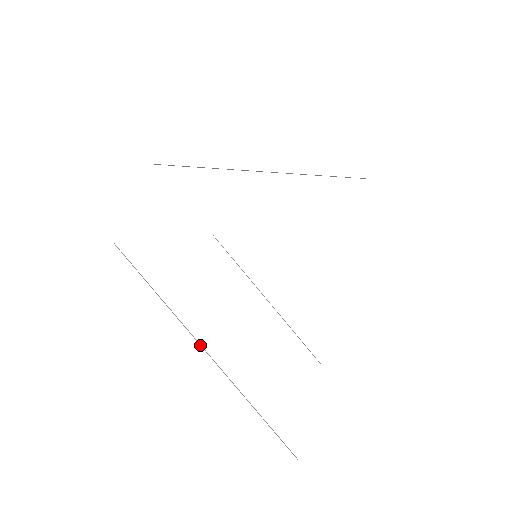
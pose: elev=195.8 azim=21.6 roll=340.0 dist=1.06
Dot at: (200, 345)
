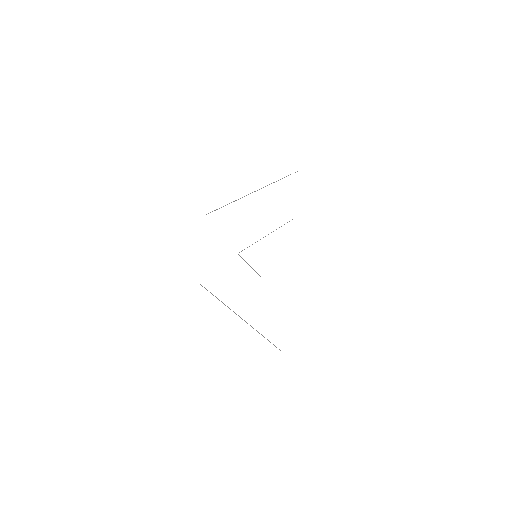
Dot at: (242, 319)
